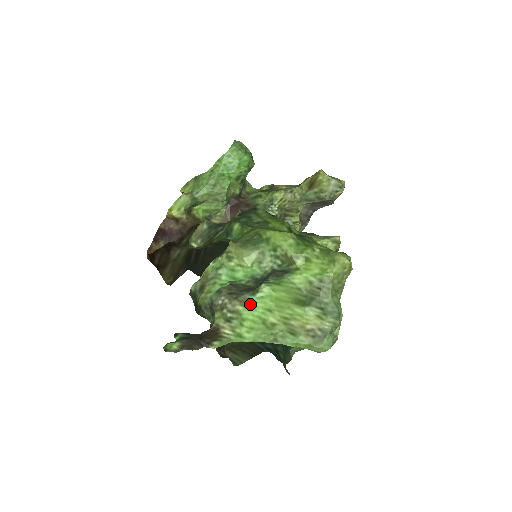
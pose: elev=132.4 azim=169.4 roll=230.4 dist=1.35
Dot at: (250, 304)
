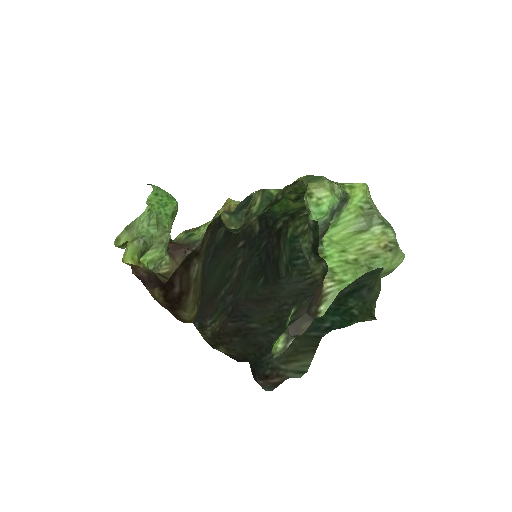
Dot at: (325, 254)
